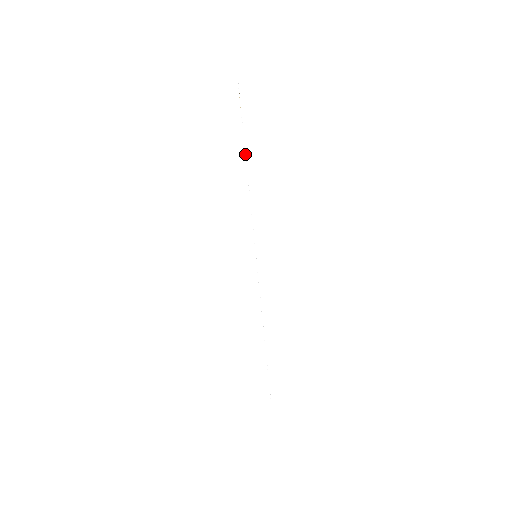
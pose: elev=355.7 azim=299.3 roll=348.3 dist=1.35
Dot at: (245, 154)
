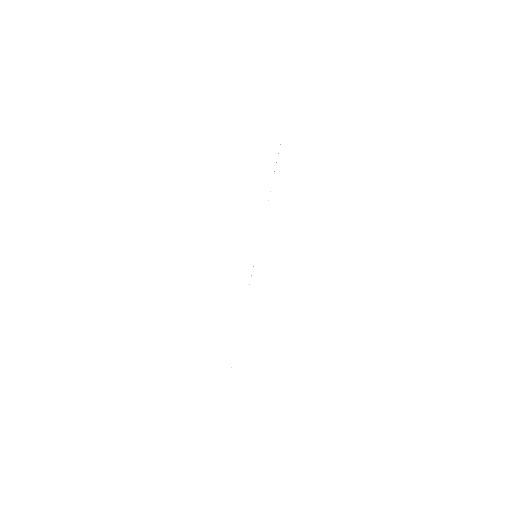
Dot at: (273, 176)
